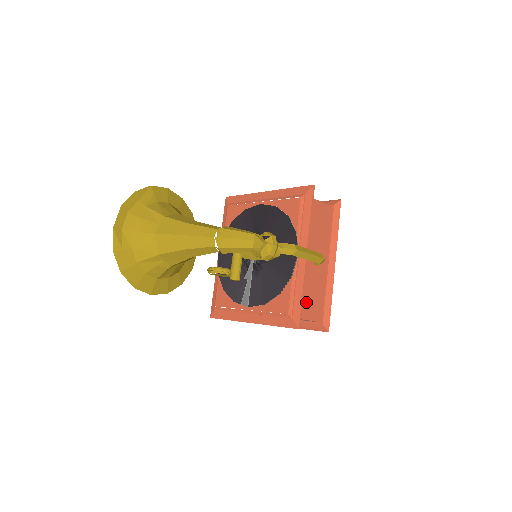
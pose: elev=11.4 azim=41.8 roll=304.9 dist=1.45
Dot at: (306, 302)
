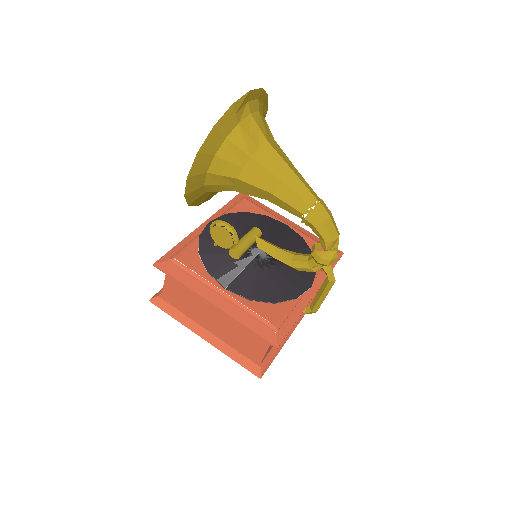
Dot at: occluded
